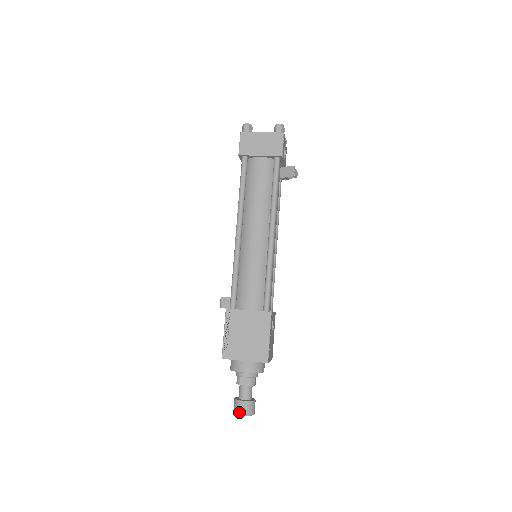
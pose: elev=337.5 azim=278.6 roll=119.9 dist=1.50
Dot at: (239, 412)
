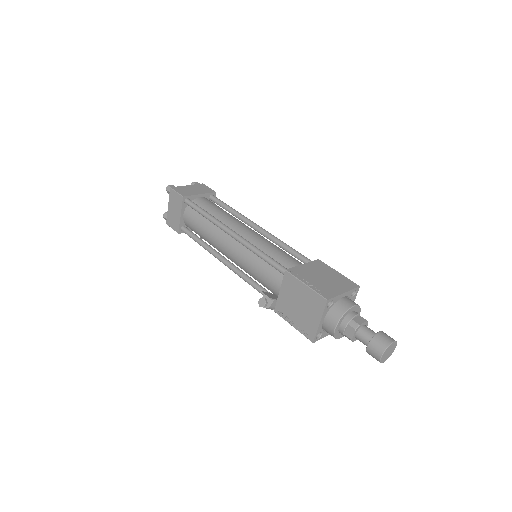
Dot at: (388, 342)
